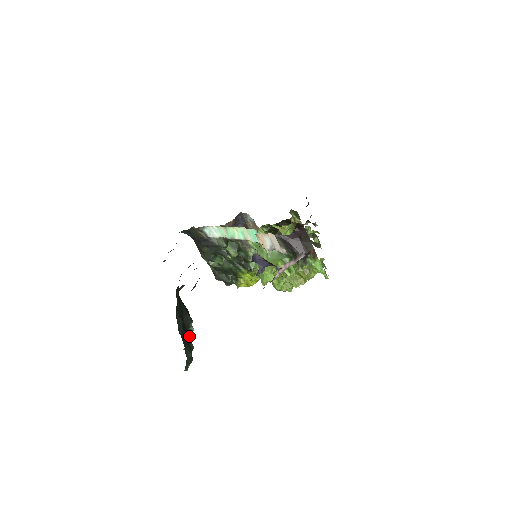
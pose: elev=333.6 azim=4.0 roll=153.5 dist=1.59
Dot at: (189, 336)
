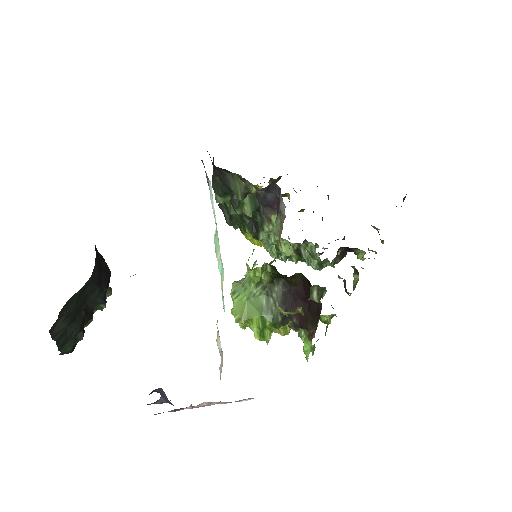
Dot at: (88, 319)
